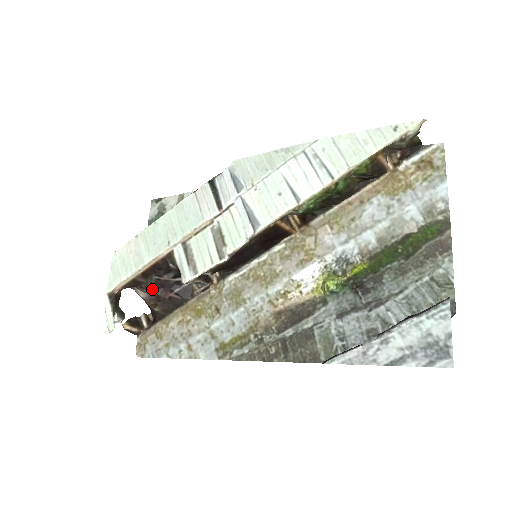
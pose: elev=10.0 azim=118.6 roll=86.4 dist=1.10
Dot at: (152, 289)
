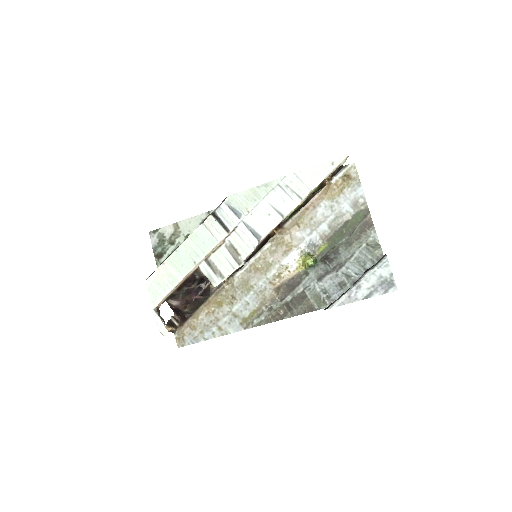
Dot at: (183, 297)
